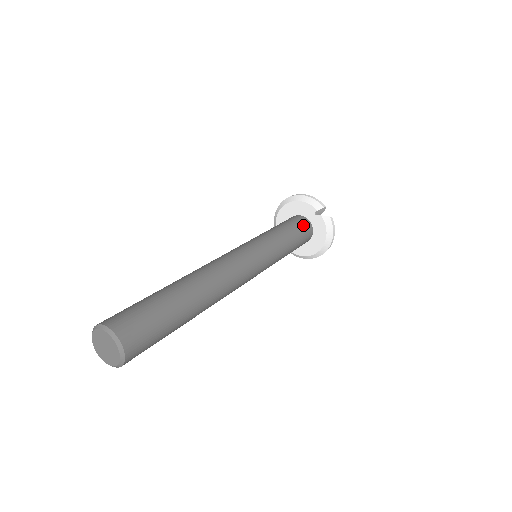
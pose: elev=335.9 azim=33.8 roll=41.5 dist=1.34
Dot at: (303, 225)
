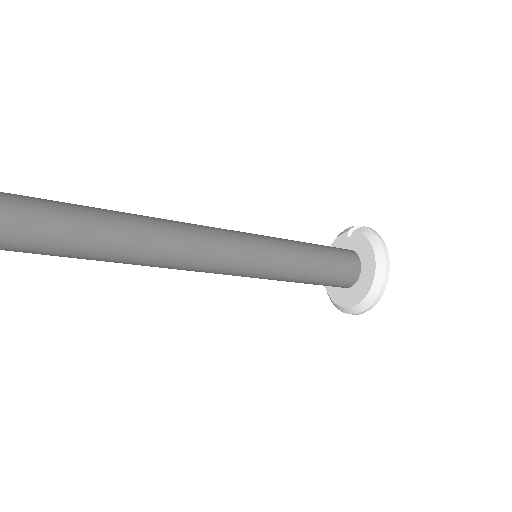
Dot at: occluded
